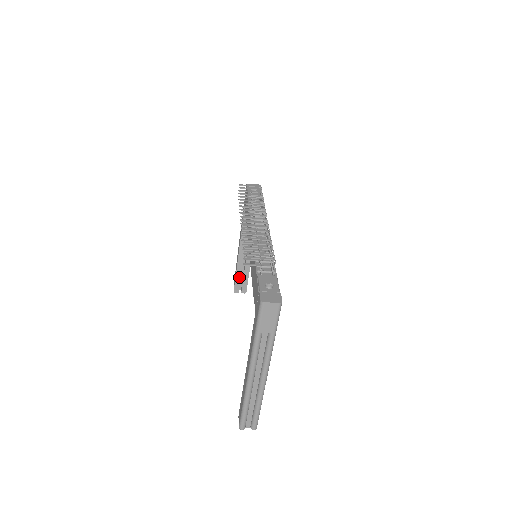
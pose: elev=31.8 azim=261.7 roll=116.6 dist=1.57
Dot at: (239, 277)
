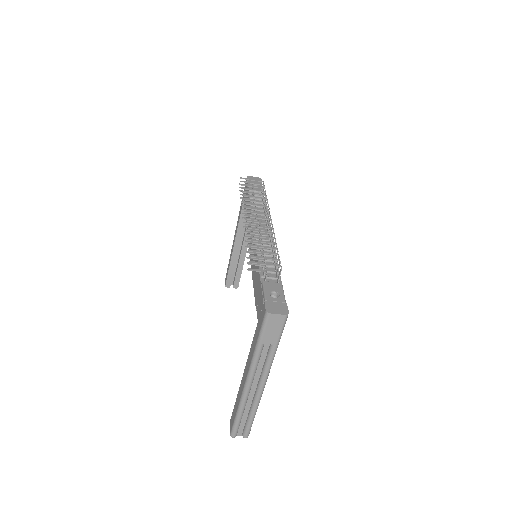
Dot at: (232, 272)
